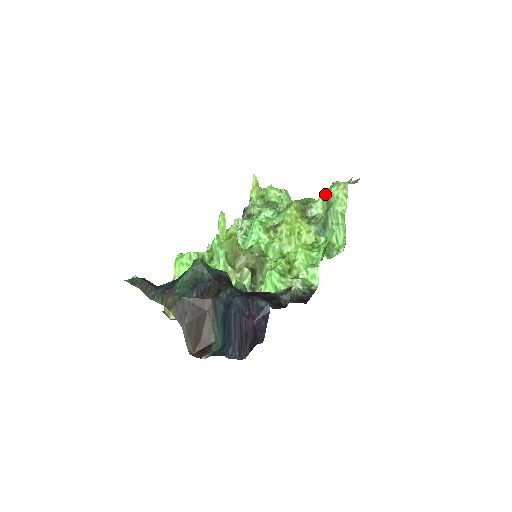
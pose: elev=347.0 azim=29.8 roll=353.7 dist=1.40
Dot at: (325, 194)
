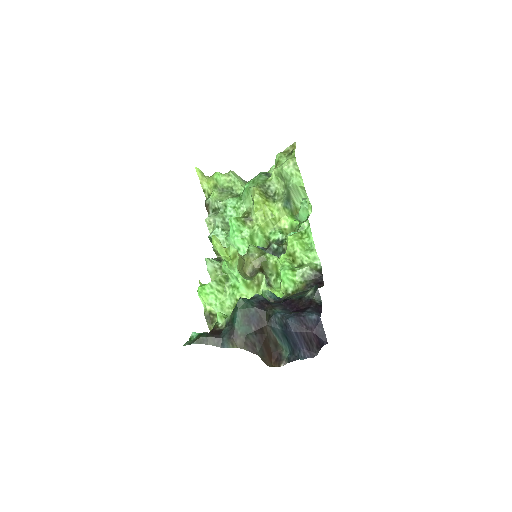
Dot at: (277, 172)
